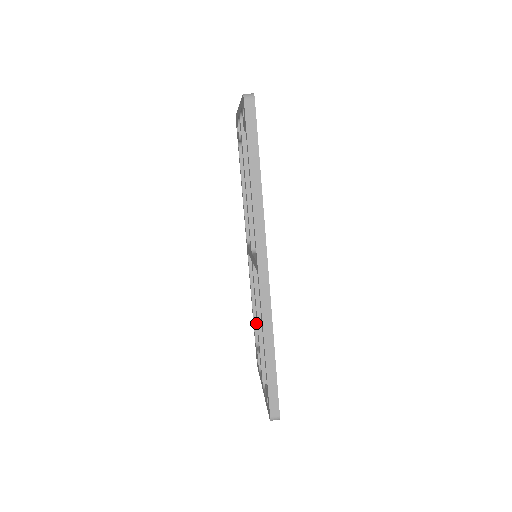
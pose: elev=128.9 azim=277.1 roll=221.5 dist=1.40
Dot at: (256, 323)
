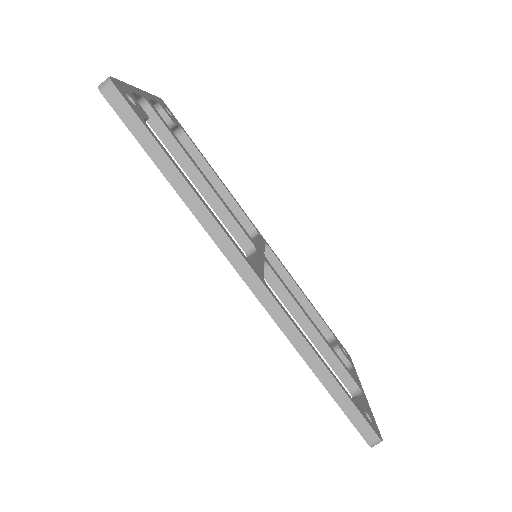
Dot at: (313, 318)
